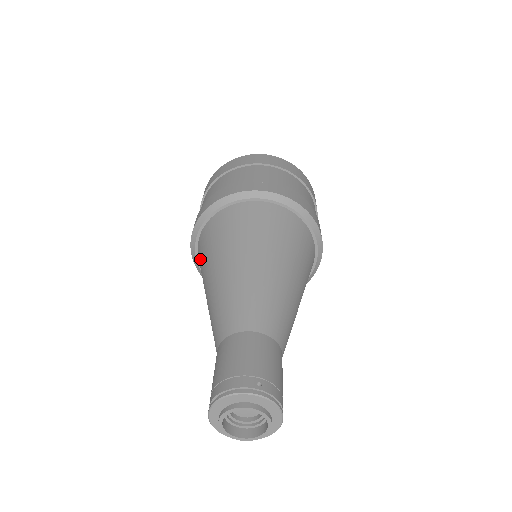
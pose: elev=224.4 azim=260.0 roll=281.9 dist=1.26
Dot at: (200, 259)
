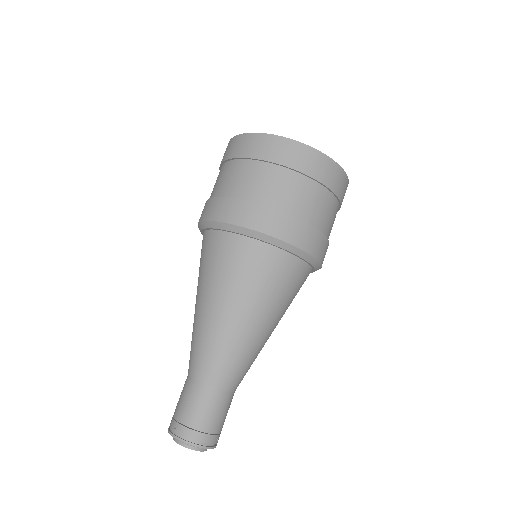
Dot at: (226, 259)
